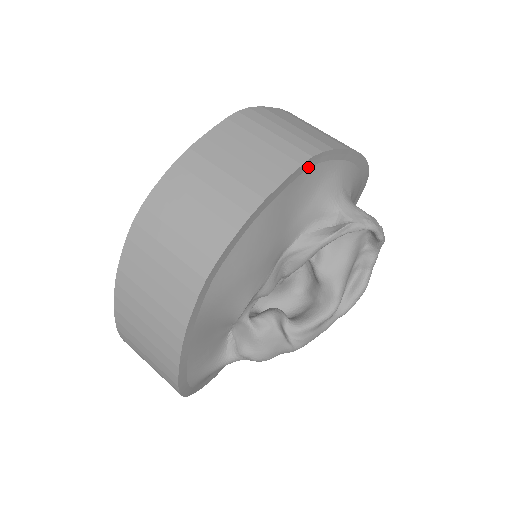
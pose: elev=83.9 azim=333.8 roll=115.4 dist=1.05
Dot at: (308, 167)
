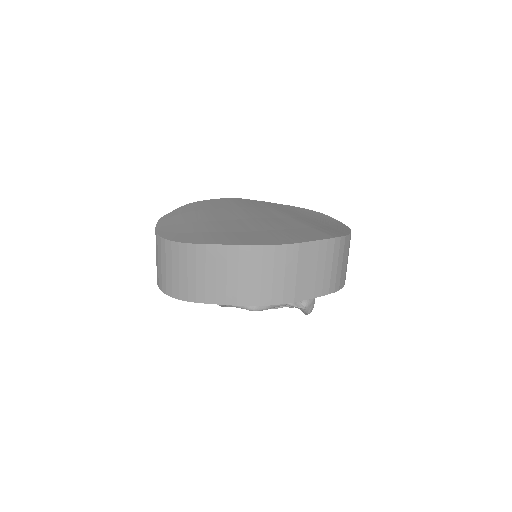
Dot at: occluded
